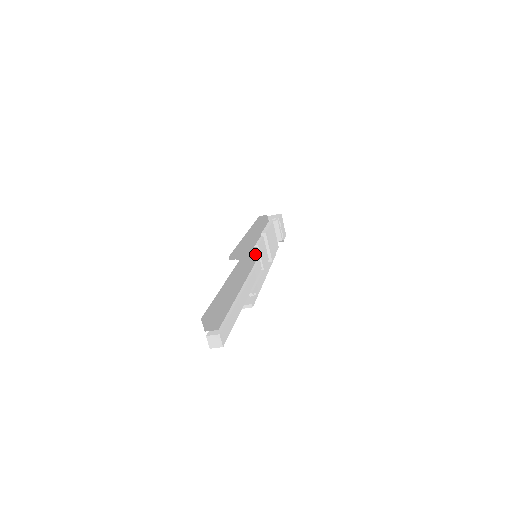
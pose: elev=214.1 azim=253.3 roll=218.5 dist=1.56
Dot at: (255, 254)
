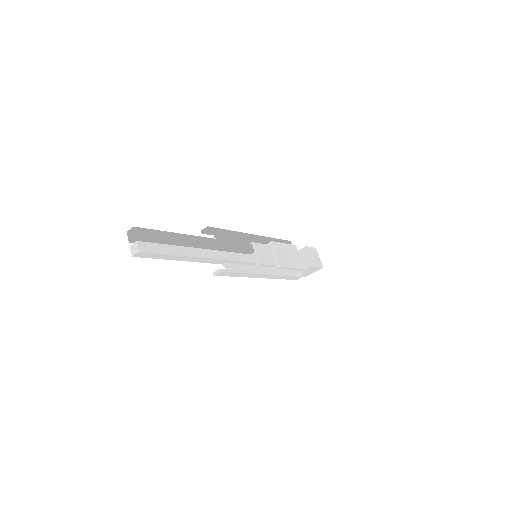
Dot at: (246, 246)
